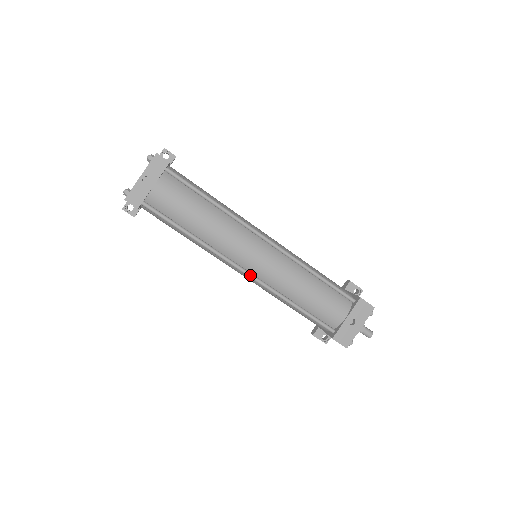
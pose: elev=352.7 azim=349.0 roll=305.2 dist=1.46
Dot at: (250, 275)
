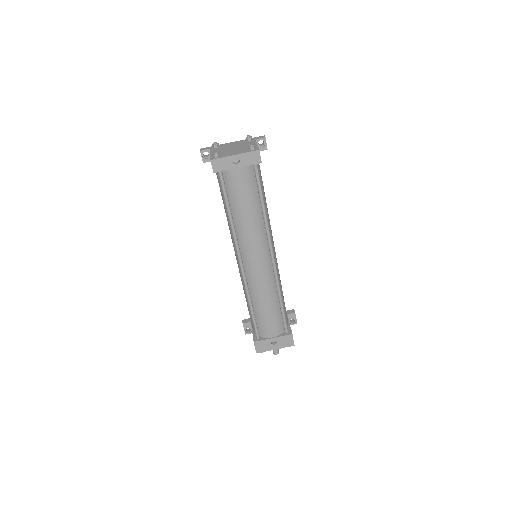
Dot at: (242, 269)
